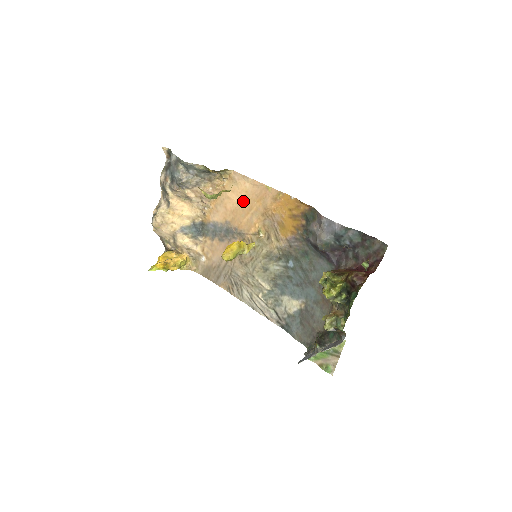
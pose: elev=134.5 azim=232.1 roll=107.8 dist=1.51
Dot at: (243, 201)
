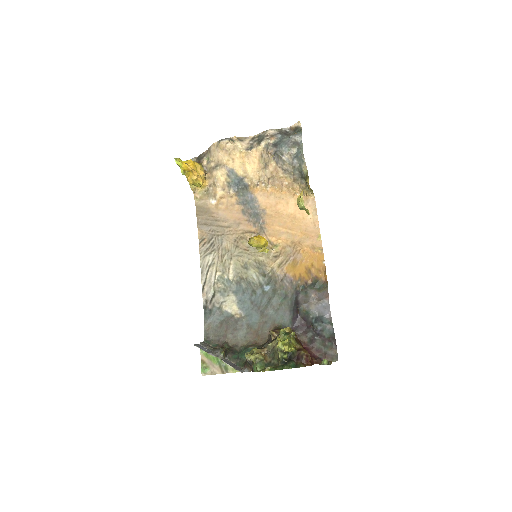
Dot at: (293, 219)
